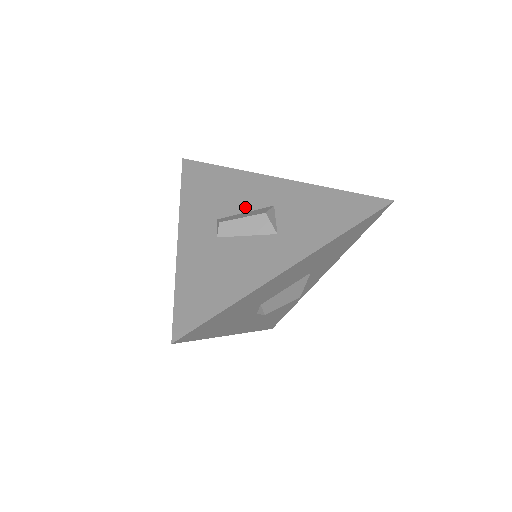
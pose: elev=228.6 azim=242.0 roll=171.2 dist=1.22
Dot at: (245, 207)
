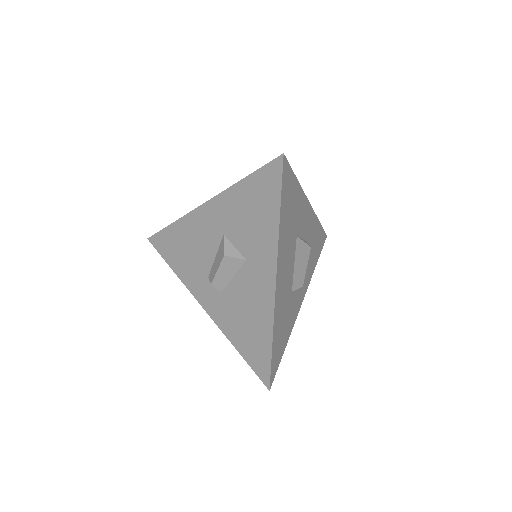
Dot at: (211, 252)
